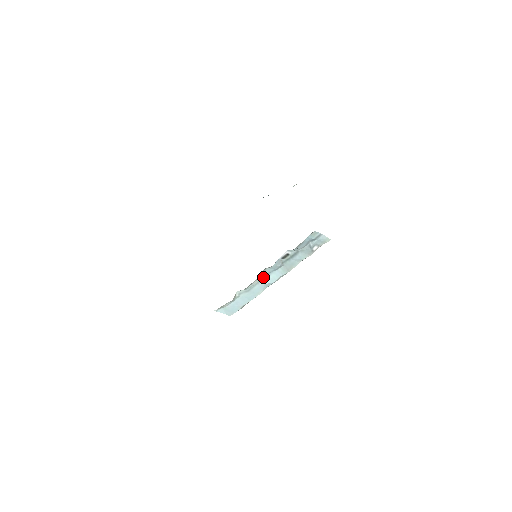
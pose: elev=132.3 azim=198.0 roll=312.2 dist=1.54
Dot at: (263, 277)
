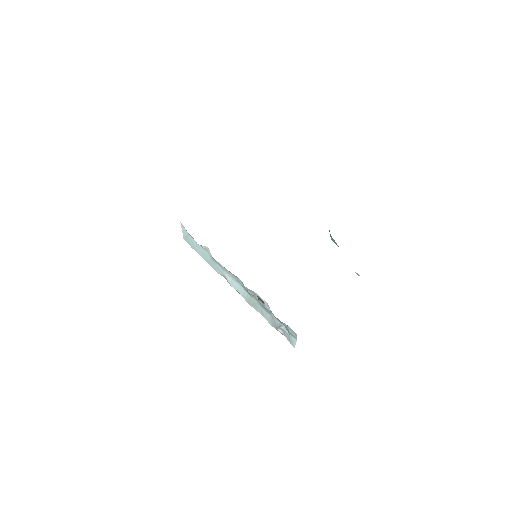
Dot at: (232, 275)
